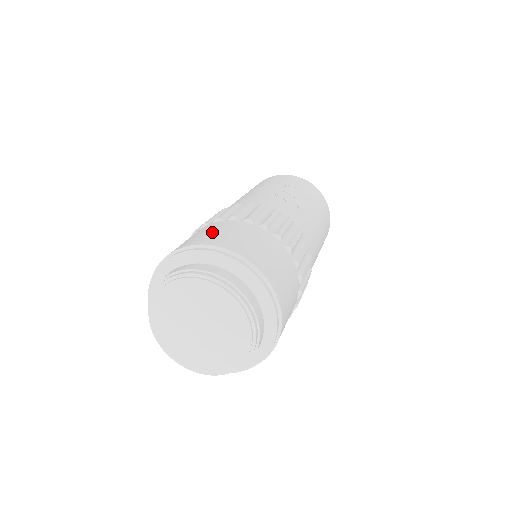
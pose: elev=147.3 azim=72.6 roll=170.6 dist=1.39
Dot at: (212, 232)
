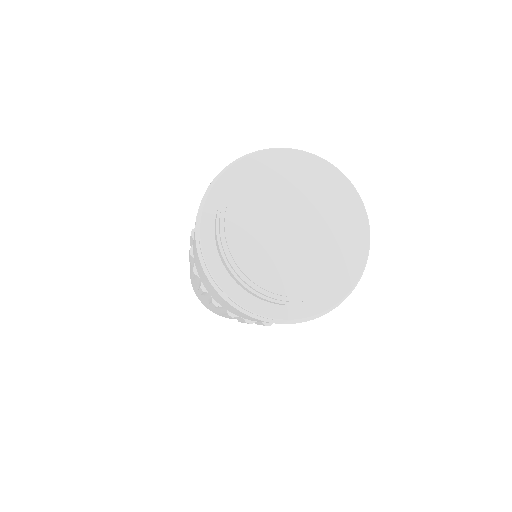
Dot at: occluded
